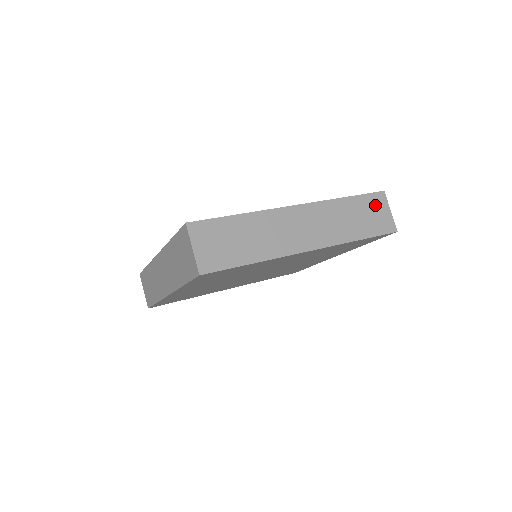
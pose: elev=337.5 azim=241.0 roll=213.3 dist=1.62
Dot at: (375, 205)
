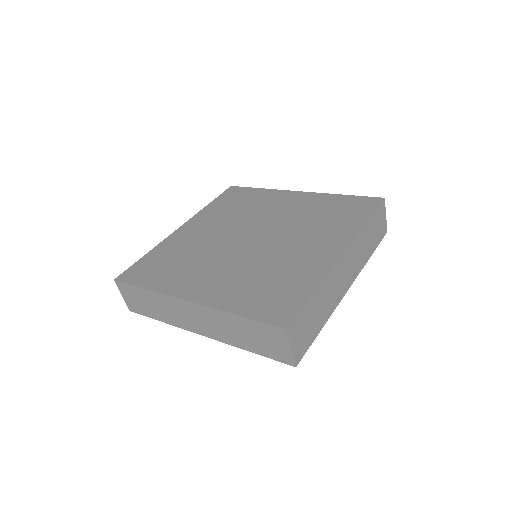
Dot at: (380, 216)
